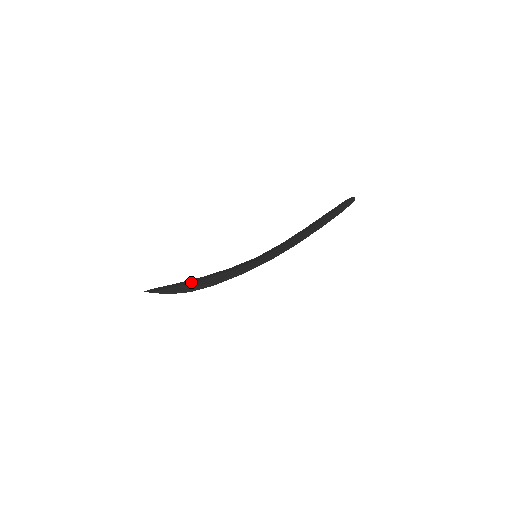
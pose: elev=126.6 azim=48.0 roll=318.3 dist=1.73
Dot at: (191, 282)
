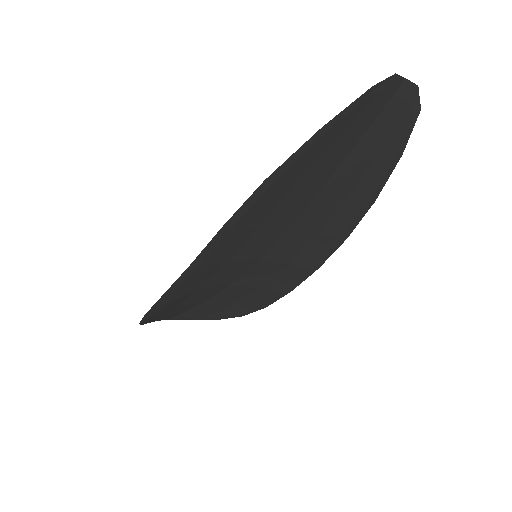
Dot at: occluded
